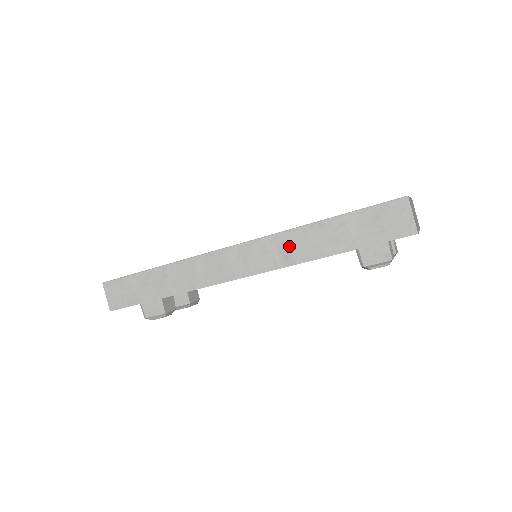
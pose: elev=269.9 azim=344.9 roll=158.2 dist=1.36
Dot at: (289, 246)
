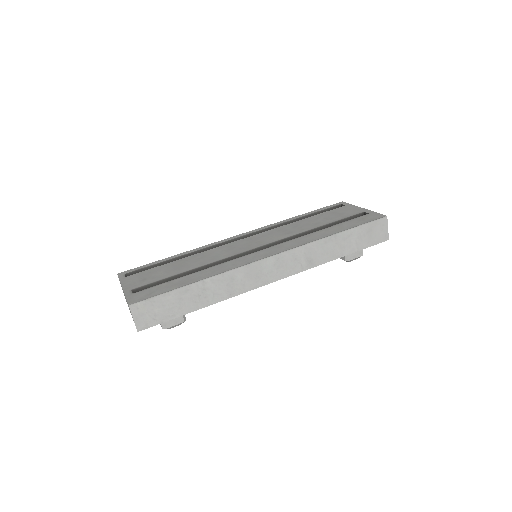
Dot at: (313, 253)
